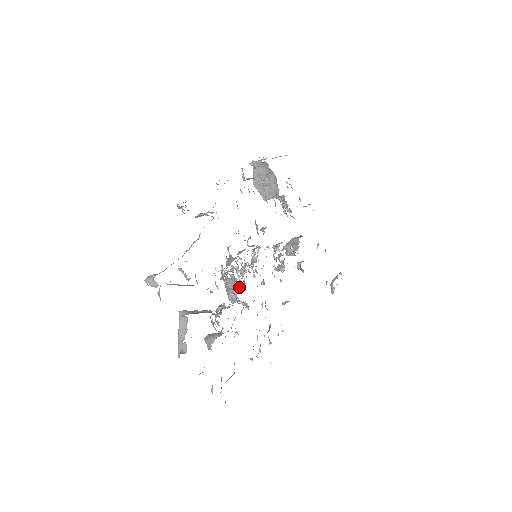
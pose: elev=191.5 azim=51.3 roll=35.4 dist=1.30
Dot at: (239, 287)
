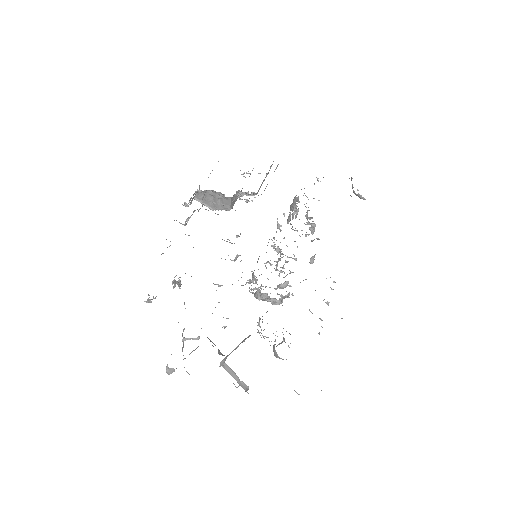
Dot at: (285, 283)
